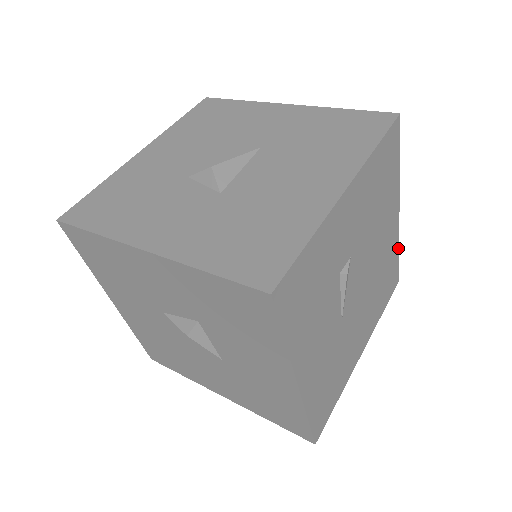
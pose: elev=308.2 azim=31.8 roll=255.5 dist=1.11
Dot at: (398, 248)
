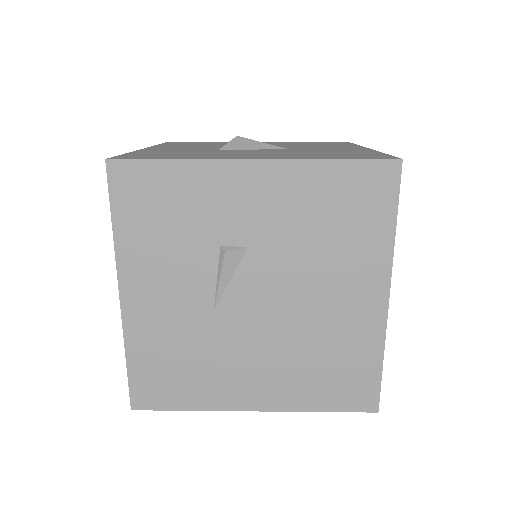
Dot at: (382, 354)
